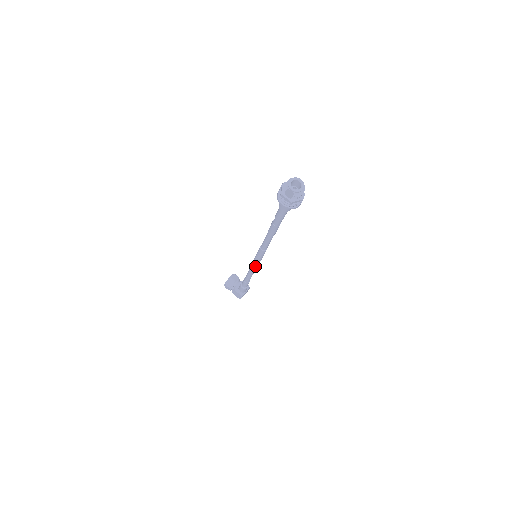
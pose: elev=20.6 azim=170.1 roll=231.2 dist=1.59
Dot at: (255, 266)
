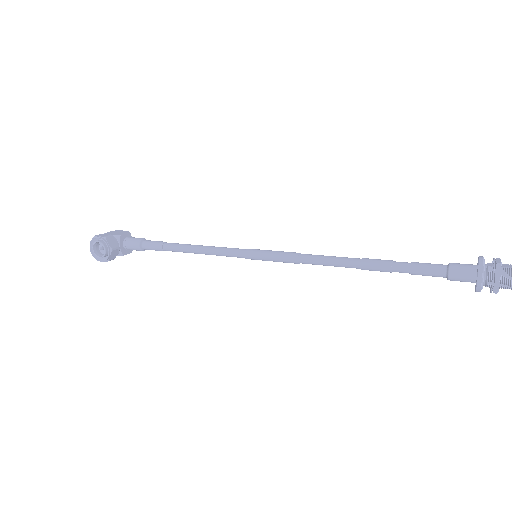
Dot at: (236, 256)
